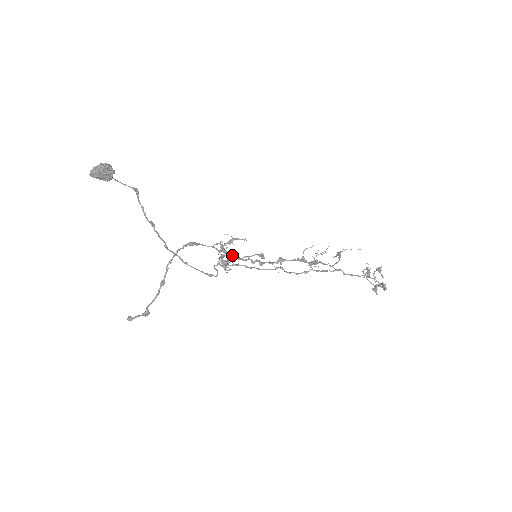
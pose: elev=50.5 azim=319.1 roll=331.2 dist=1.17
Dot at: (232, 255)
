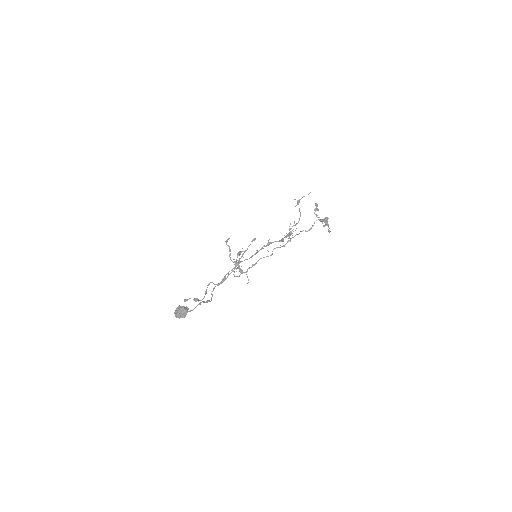
Dot at: occluded
